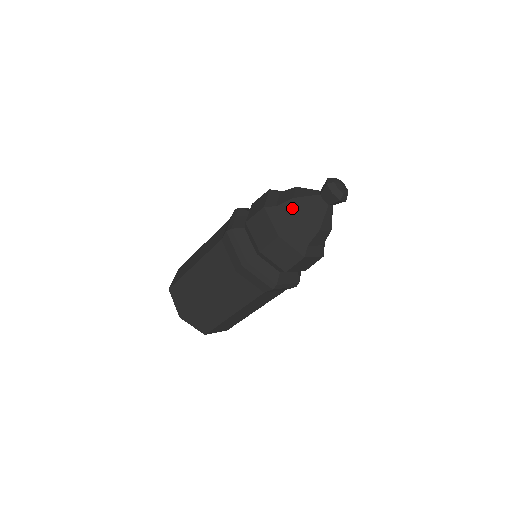
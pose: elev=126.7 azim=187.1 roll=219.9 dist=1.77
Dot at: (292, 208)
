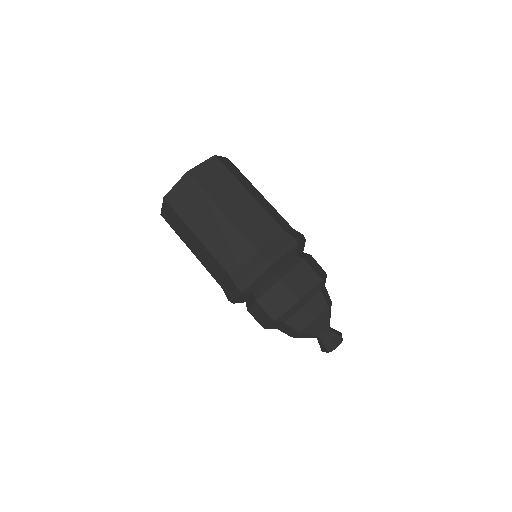
Dot at: (305, 321)
